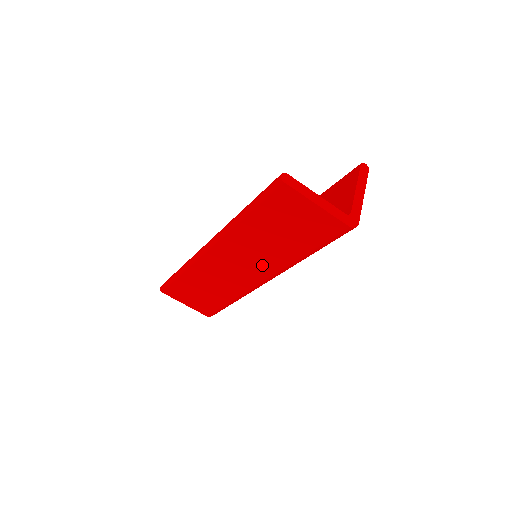
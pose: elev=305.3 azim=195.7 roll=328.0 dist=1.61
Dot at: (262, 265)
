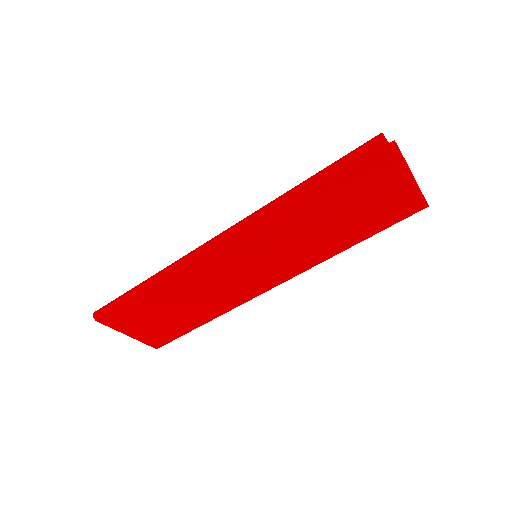
Dot at: (285, 264)
